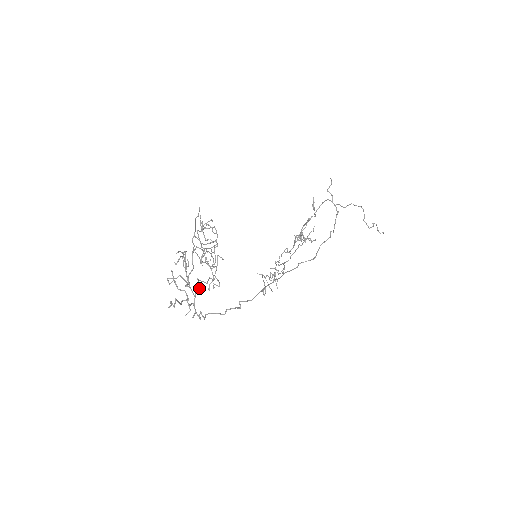
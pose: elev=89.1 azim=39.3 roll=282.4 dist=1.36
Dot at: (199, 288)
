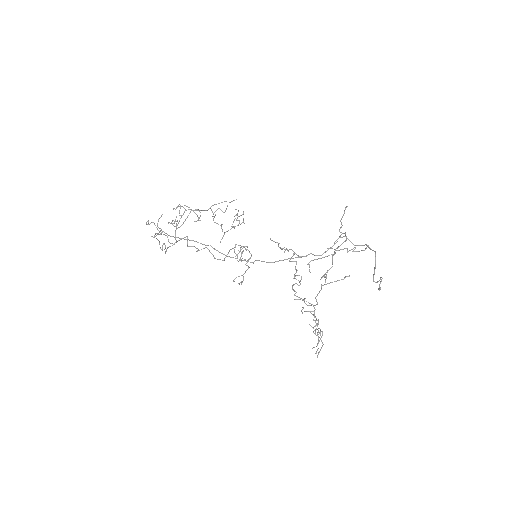
Dot at: (194, 246)
